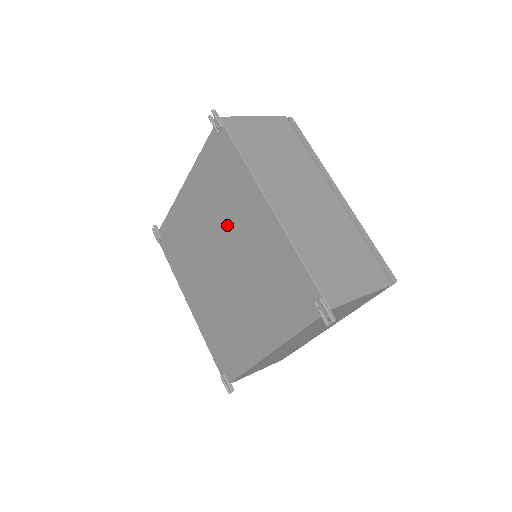
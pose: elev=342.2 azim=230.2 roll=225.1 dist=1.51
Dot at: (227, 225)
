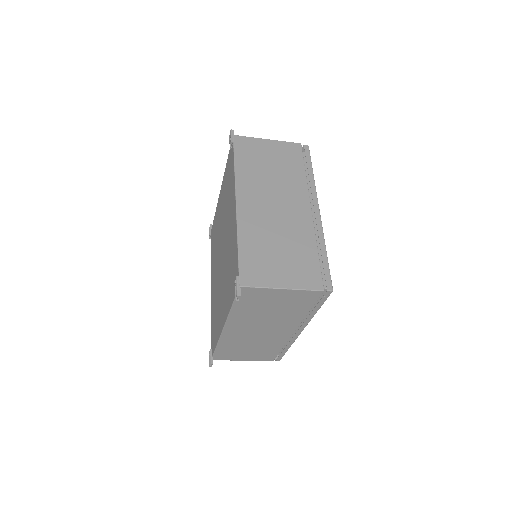
Dot at: (225, 220)
